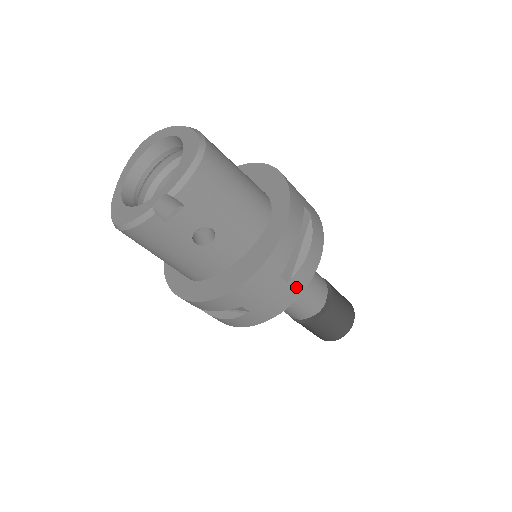
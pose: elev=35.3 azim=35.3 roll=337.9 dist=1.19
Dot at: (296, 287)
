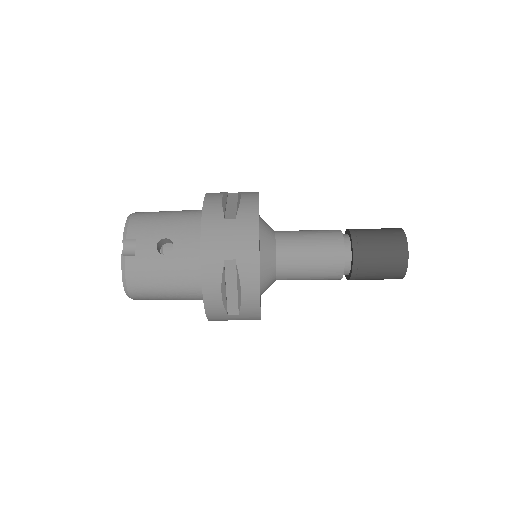
Dot at: (248, 218)
